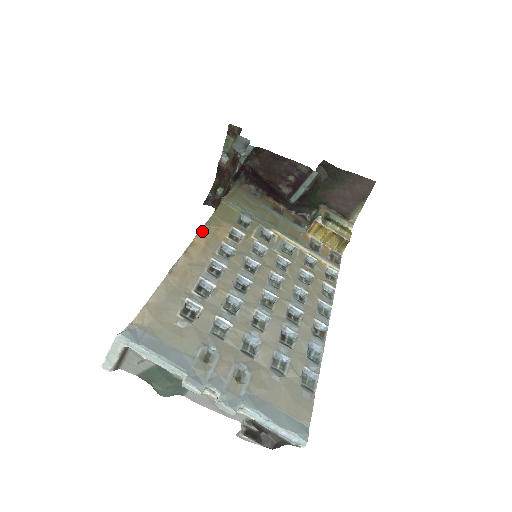
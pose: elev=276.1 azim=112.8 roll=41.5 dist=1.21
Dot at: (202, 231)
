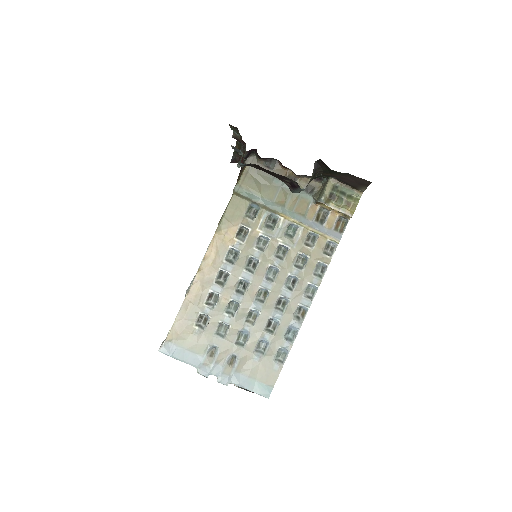
Dot at: (213, 240)
